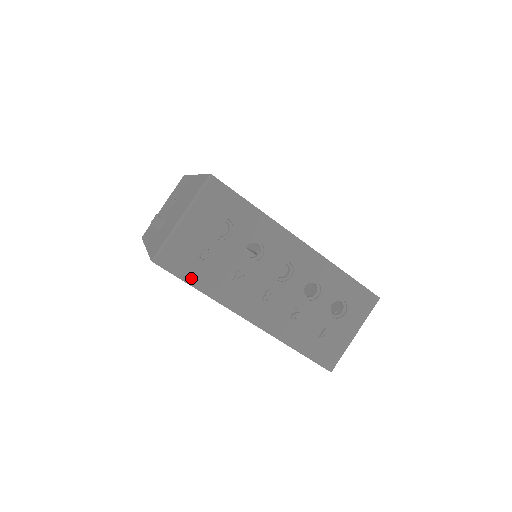
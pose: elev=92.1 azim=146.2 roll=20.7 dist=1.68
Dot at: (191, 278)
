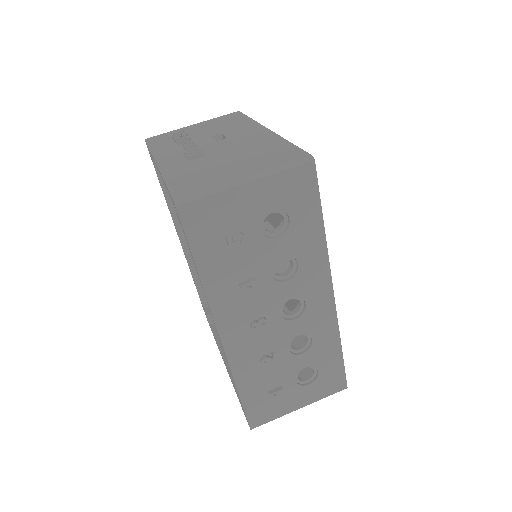
Dot at: (201, 252)
